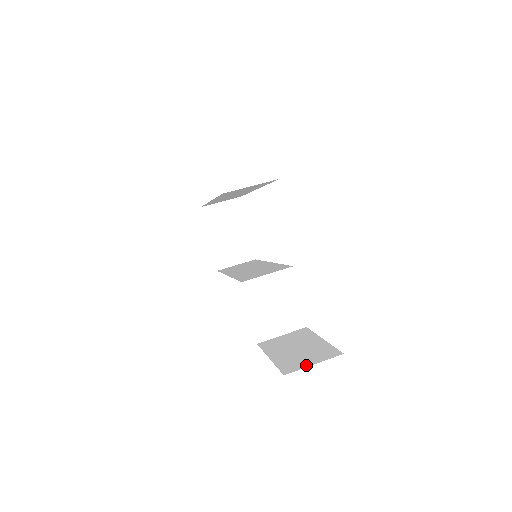
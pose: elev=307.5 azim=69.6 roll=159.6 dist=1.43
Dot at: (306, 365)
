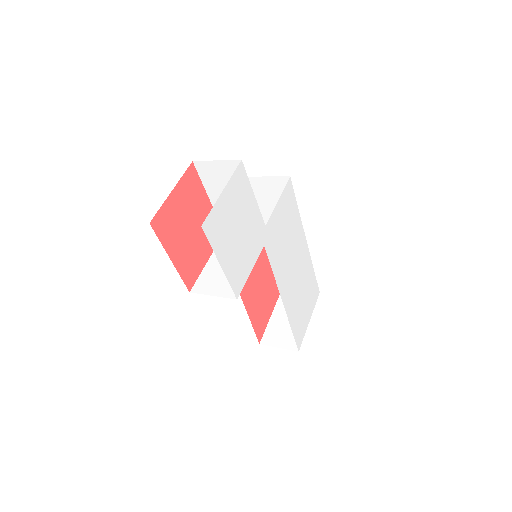
Dot at: occluded
